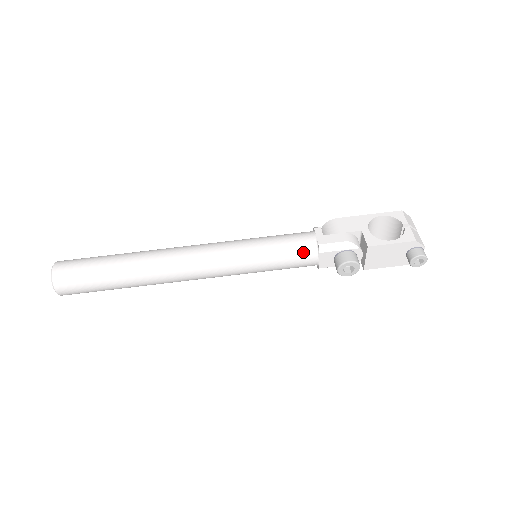
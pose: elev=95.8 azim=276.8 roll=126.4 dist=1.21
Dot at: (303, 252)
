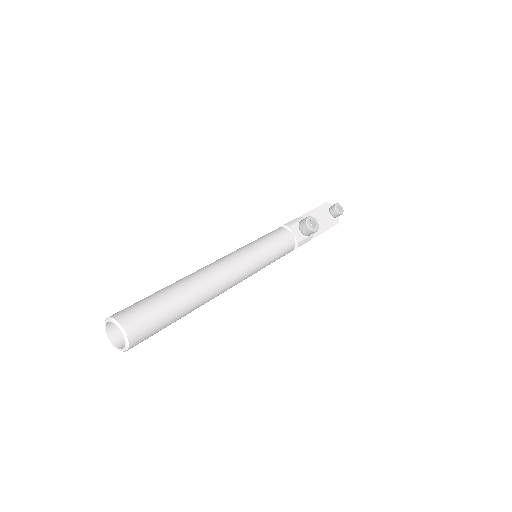
Dot at: (280, 232)
